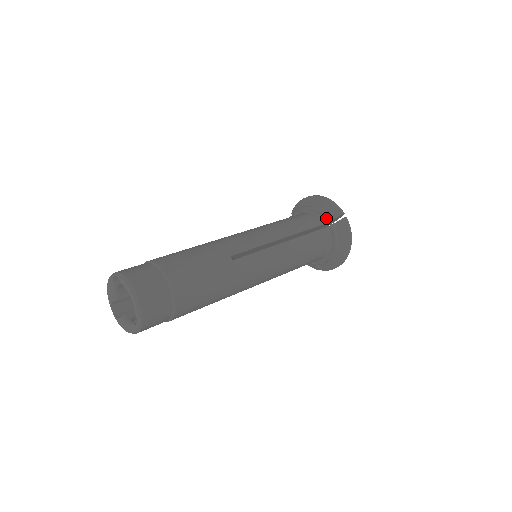
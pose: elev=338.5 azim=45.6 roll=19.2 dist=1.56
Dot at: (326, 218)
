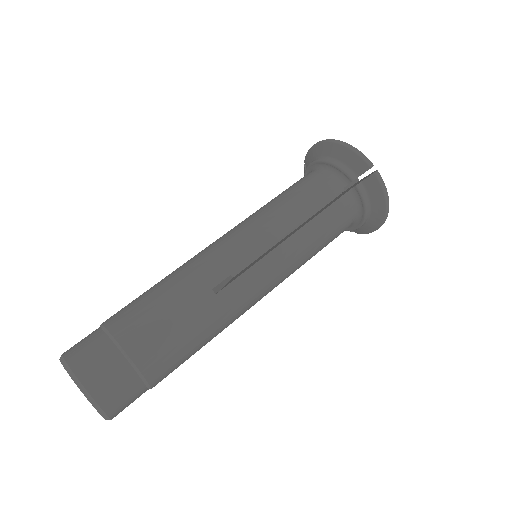
Dot at: (348, 177)
